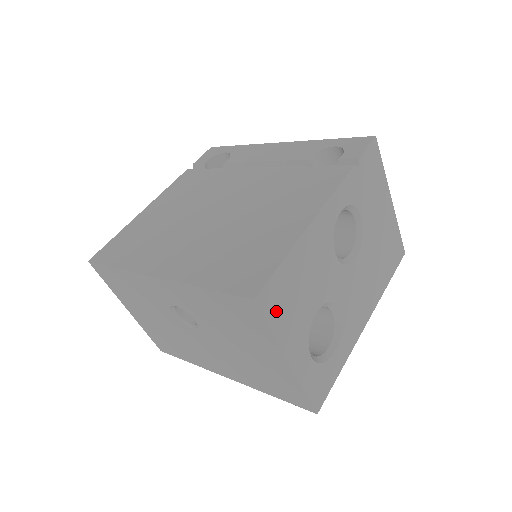
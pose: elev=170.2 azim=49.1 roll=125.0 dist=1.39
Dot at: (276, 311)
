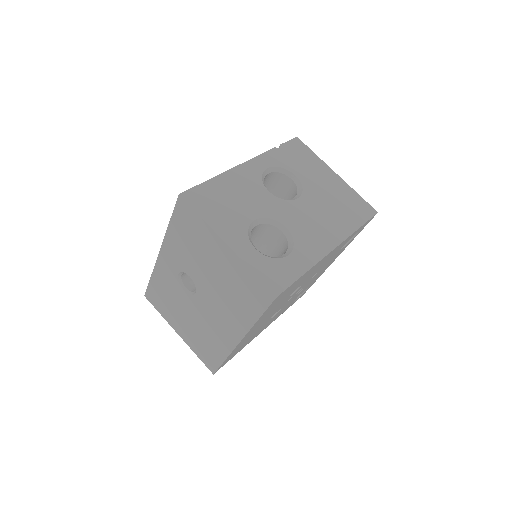
Dot at: (204, 207)
